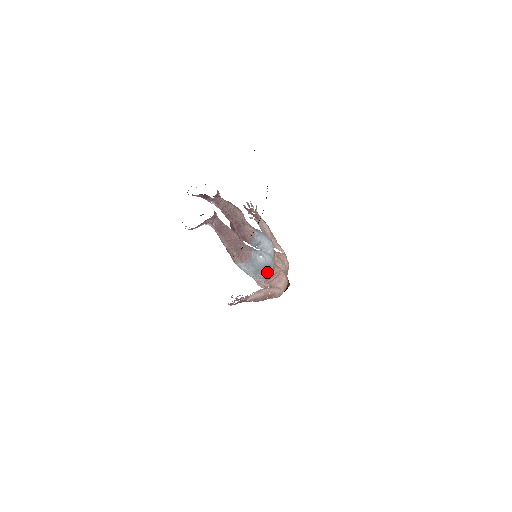
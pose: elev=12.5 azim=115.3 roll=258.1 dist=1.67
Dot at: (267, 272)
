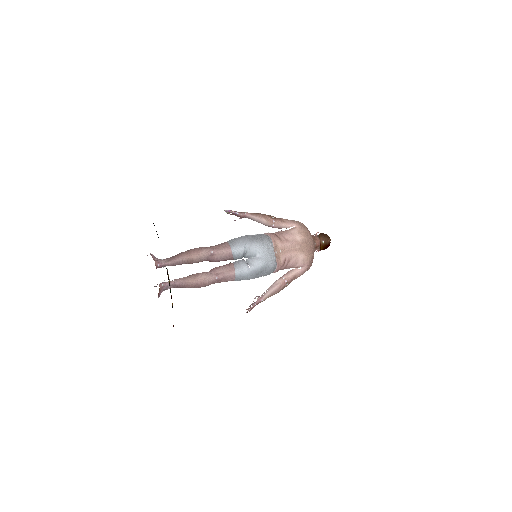
Dot at: (267, 271)
